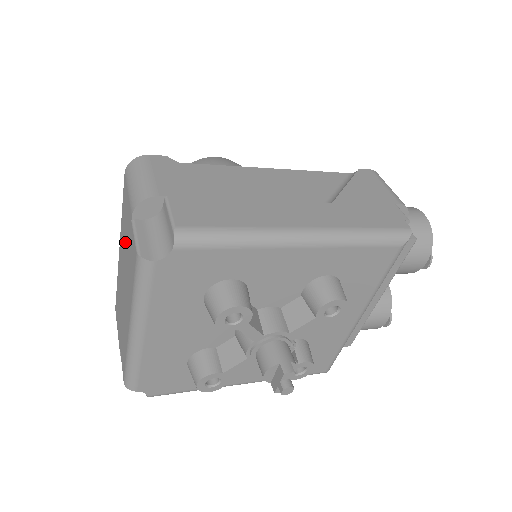
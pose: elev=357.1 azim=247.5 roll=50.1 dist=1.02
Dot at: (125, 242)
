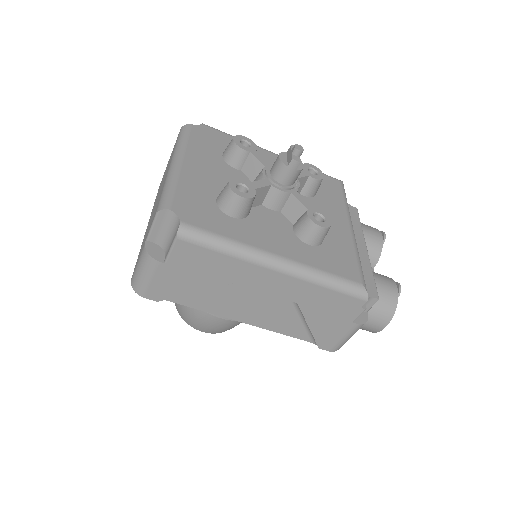
Dot at: occluded
